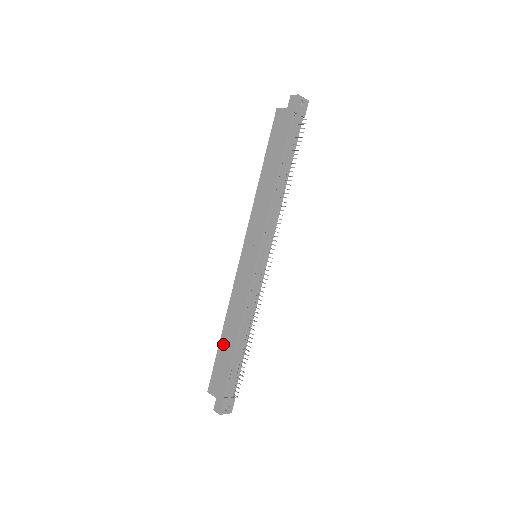
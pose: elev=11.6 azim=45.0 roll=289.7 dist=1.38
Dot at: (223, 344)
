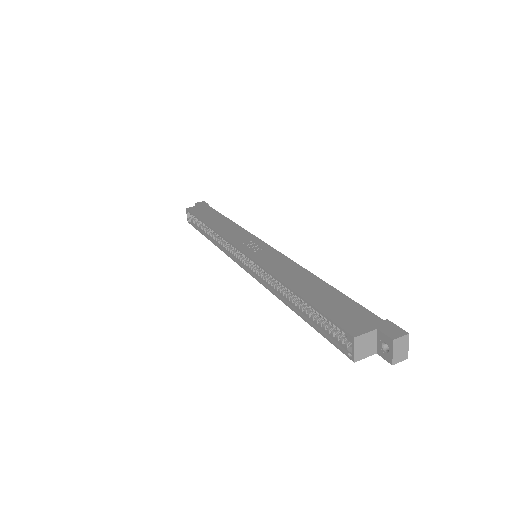
Dot at: (310, 294)
